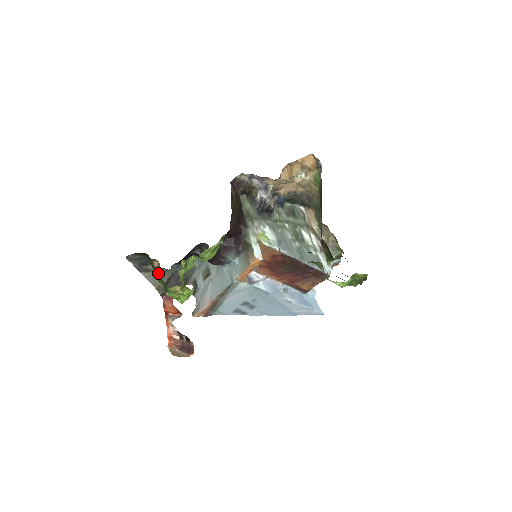
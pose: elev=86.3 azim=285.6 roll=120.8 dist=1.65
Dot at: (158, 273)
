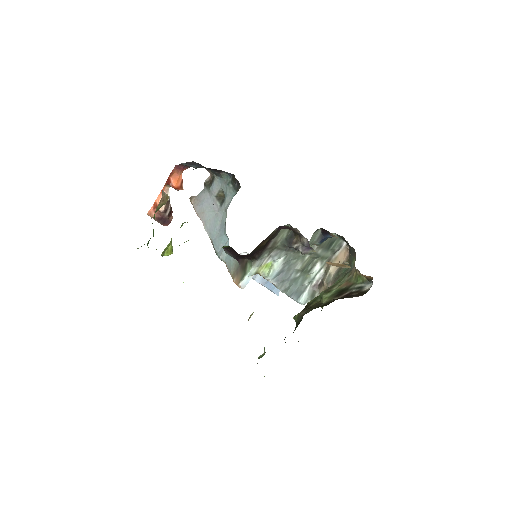
Dot at: occluded
